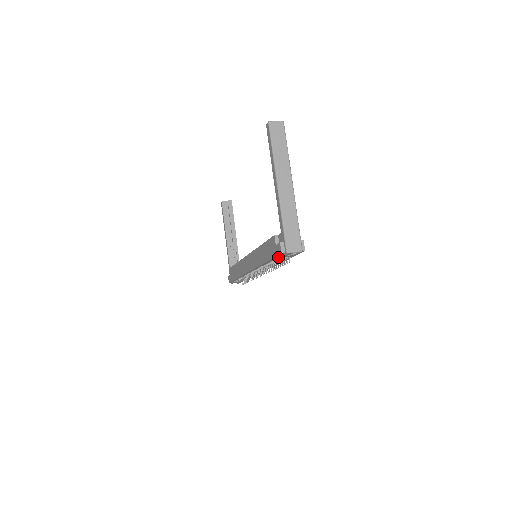
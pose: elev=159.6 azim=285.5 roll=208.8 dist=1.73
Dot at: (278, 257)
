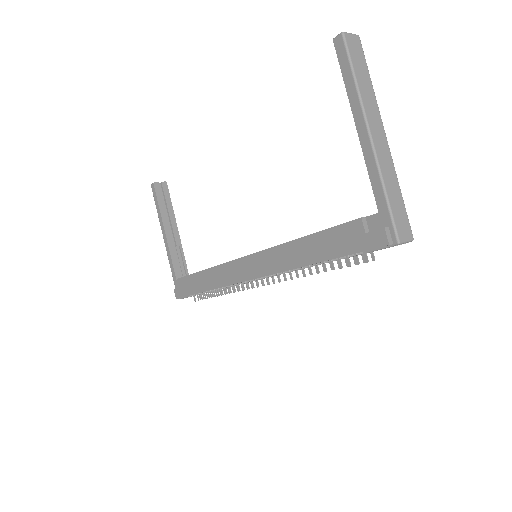
Dot at: occluded
